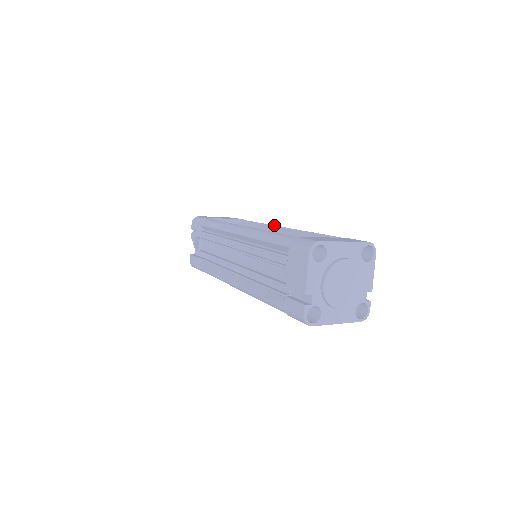
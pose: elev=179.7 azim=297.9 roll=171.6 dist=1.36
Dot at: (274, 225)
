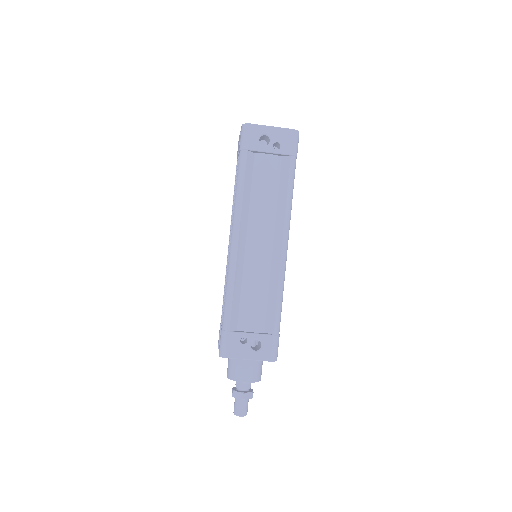
Dot at: occluded
